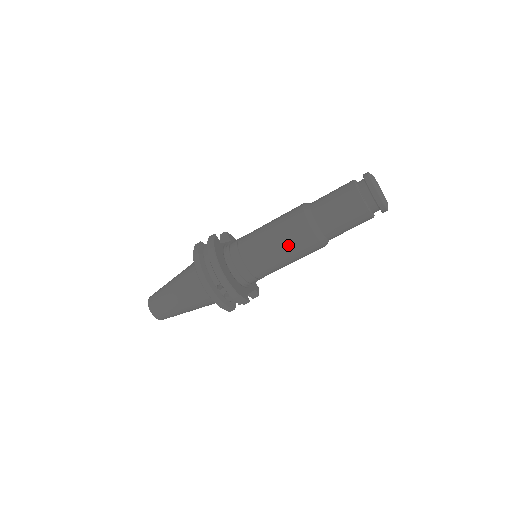
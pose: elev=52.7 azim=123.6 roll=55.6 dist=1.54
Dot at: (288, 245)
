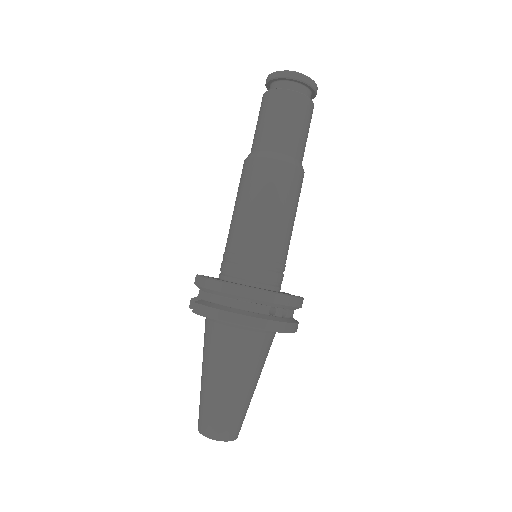
Dot at: (283, 201)
